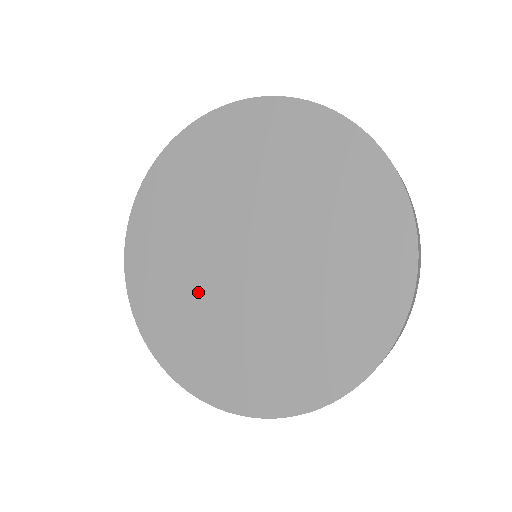
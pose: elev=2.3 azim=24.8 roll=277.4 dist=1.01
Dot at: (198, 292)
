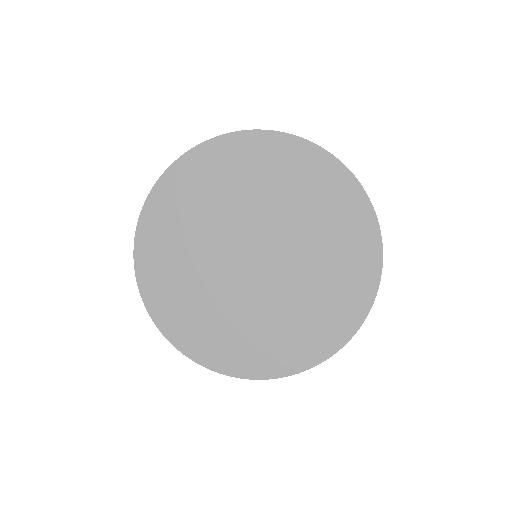
Dot at: (248, 311)
